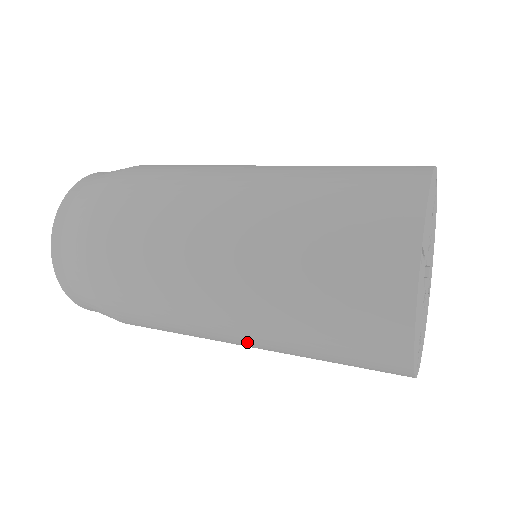
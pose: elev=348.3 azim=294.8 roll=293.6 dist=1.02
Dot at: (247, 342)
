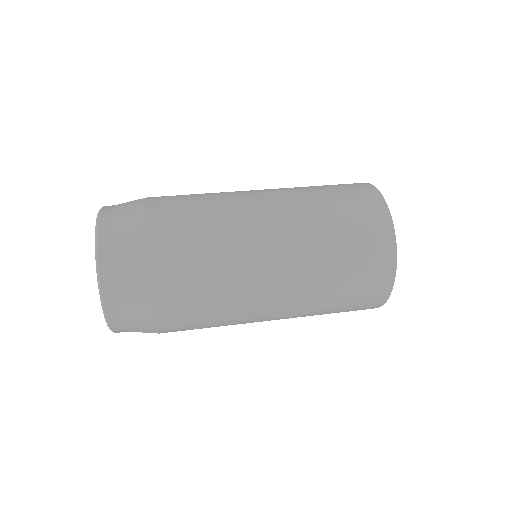
Dot at: occluded
